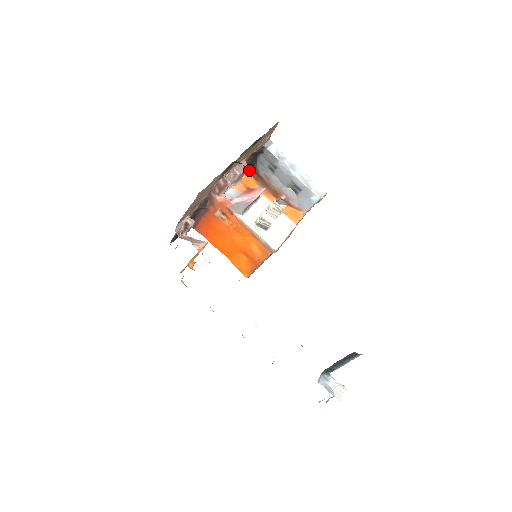
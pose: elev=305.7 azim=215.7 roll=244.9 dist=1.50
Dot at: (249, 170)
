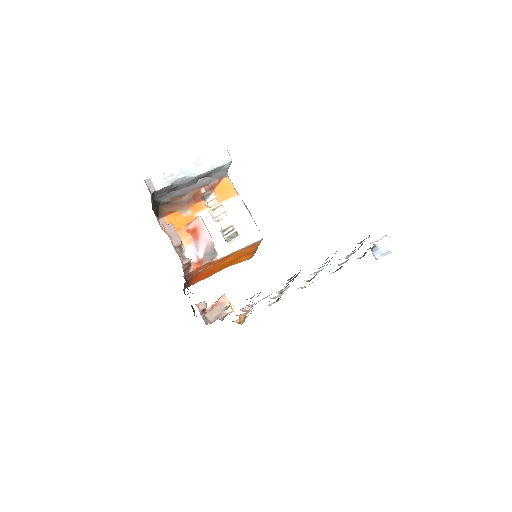
Dot at: (161, 213)
